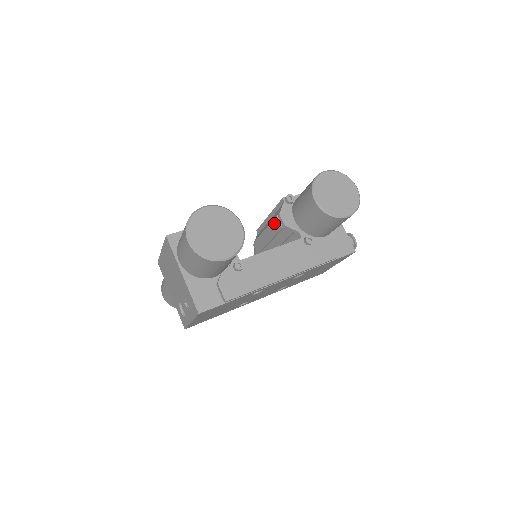
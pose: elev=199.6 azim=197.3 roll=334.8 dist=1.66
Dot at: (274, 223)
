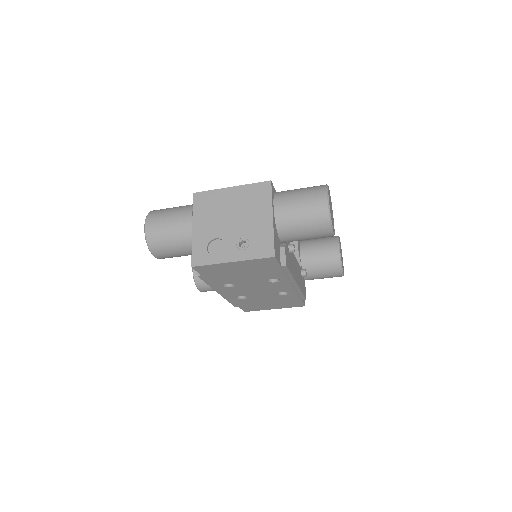
Dot at: occluded
